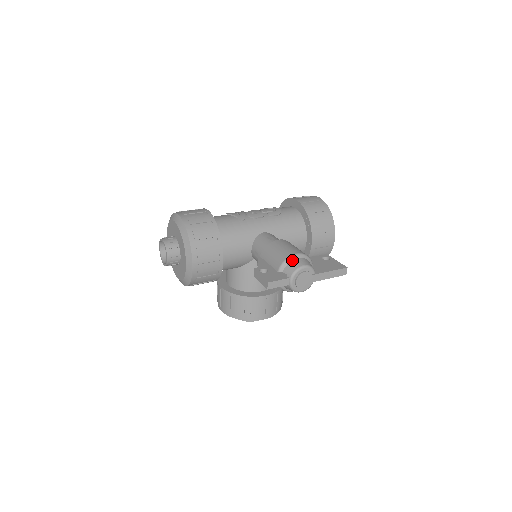
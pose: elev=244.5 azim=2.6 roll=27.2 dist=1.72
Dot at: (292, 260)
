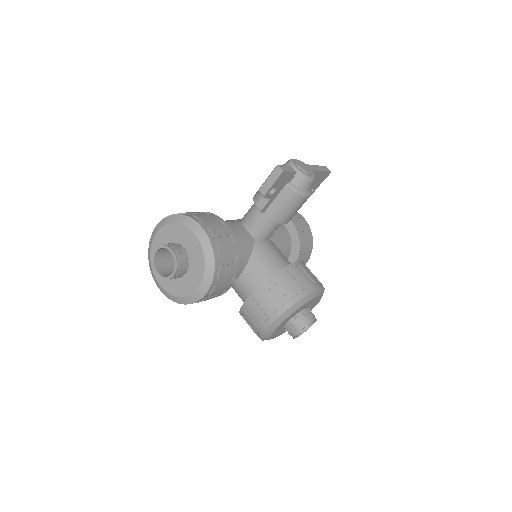
Dot at: occluded
